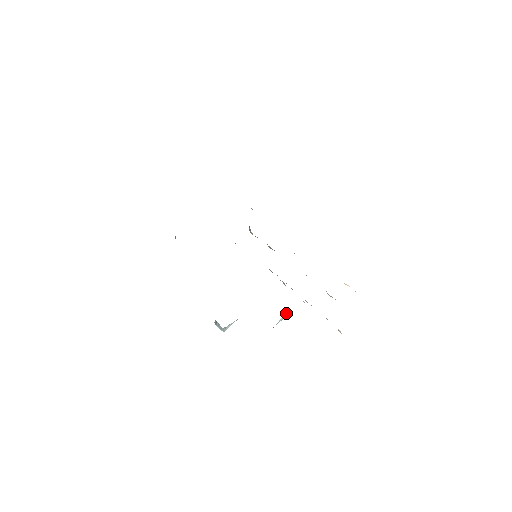
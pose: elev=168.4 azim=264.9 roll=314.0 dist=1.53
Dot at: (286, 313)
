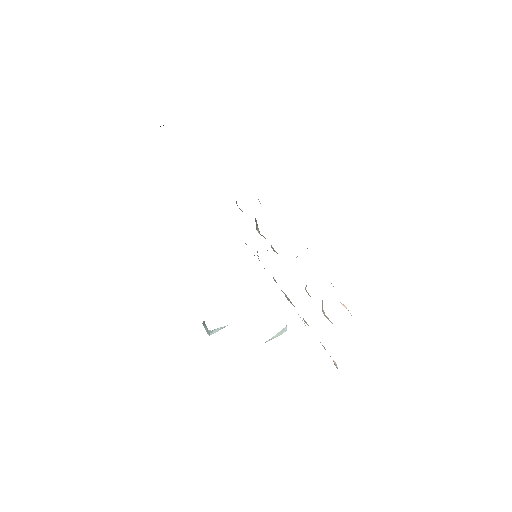
Dot at: (282, 330)
